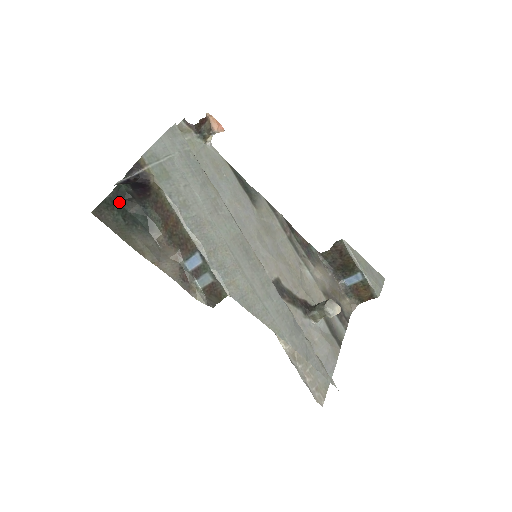
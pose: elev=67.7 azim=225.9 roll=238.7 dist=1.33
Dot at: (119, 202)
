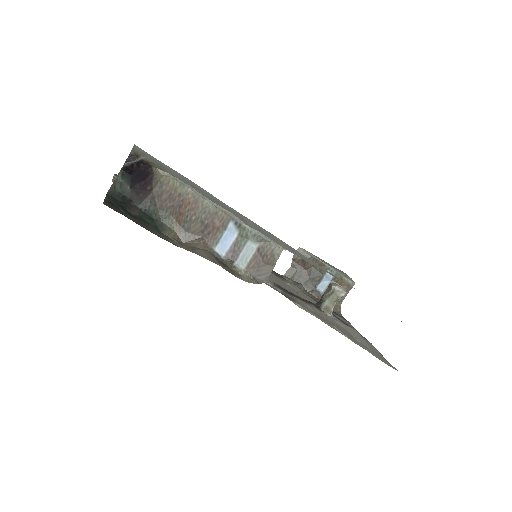
Dot at: (119, 204)
